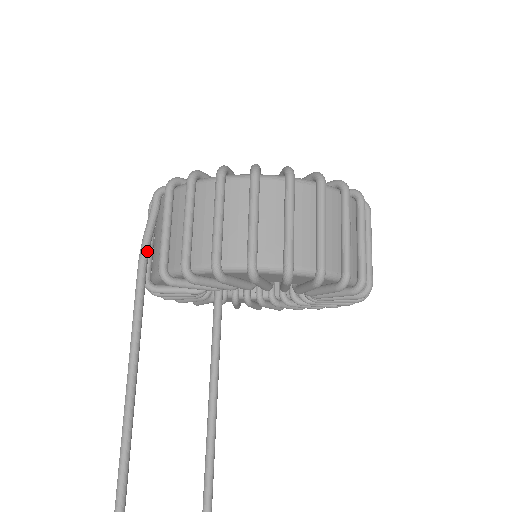
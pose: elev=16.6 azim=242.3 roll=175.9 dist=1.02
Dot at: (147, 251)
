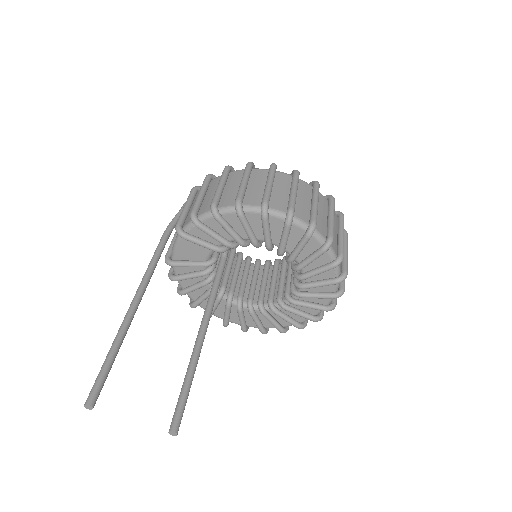
Dot at: (171, 228)
